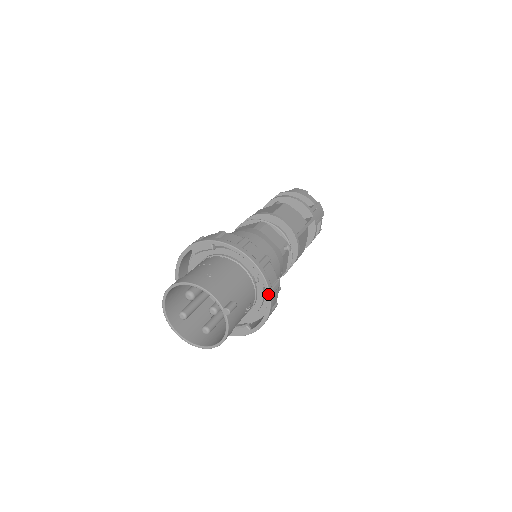
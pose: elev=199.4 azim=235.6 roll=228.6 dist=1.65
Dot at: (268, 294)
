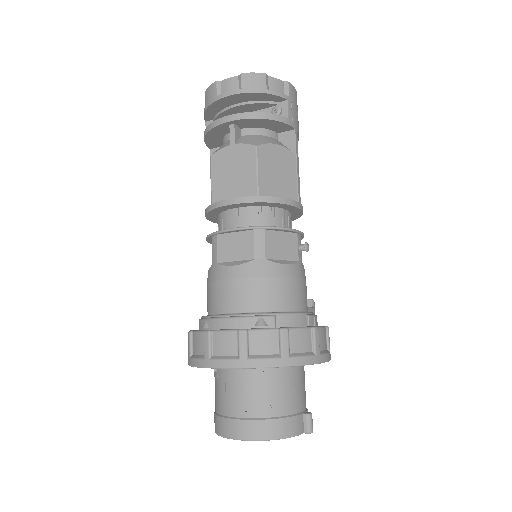
Dot at: occluded
